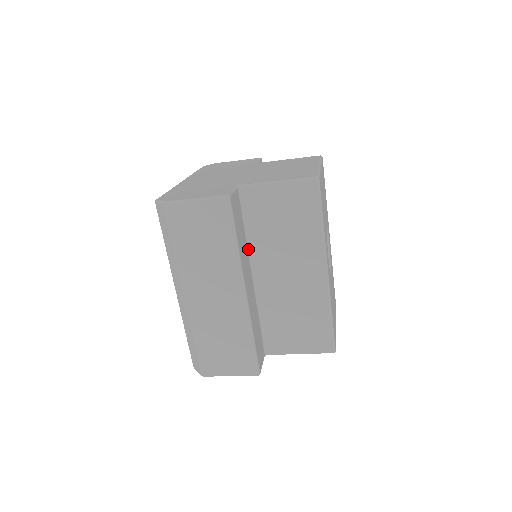
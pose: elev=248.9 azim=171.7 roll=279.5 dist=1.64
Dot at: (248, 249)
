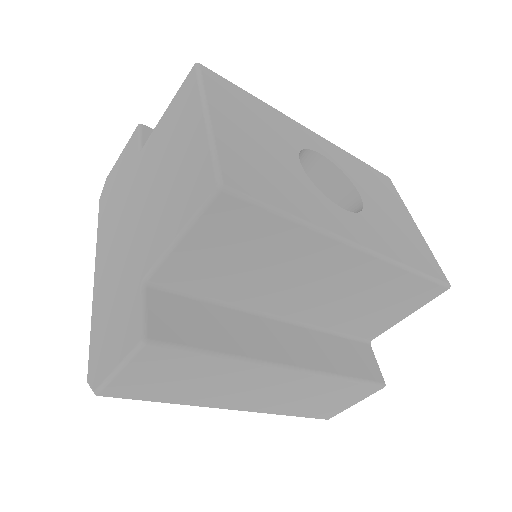
Dot at: (239, 309)
